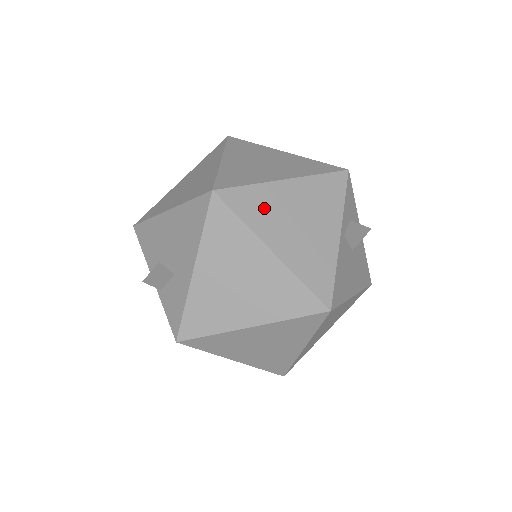
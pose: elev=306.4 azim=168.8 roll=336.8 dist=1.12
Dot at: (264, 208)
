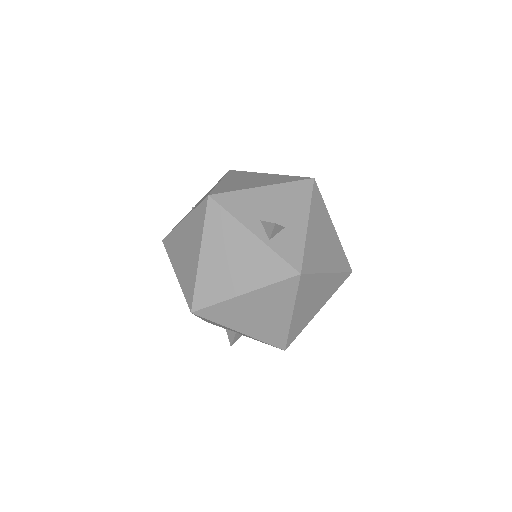
Dot at: occluded
